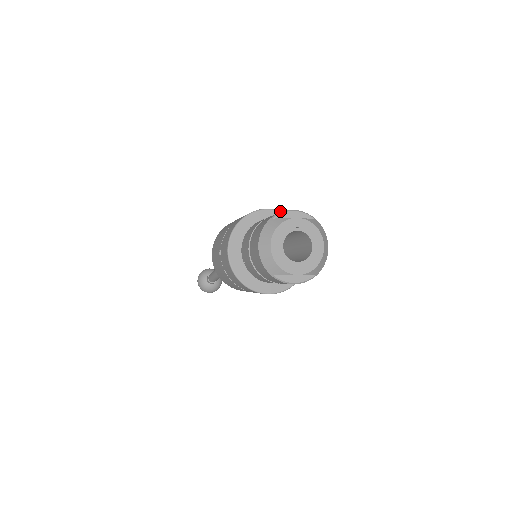
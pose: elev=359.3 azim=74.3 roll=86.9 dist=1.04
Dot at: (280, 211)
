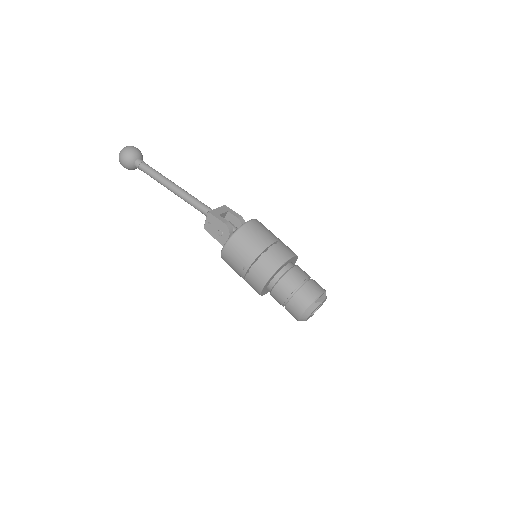
Dot at: (295, 256)
